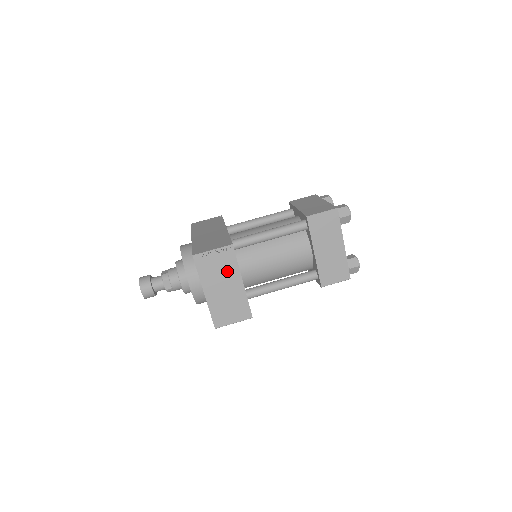
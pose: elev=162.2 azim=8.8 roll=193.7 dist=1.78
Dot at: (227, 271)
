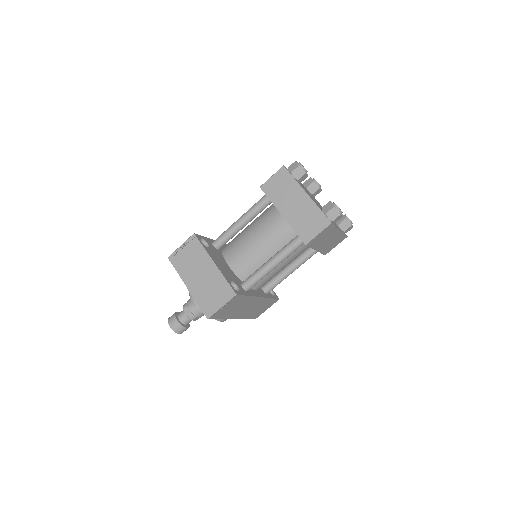
Dot at: (198, 259)
